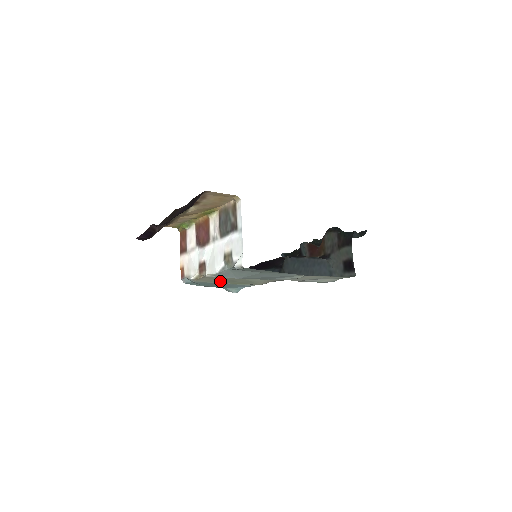
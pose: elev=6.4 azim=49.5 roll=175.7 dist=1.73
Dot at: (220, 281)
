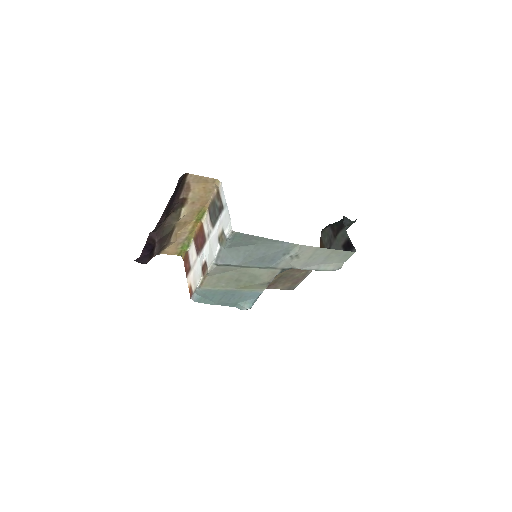
Dot at: (226, 285)
